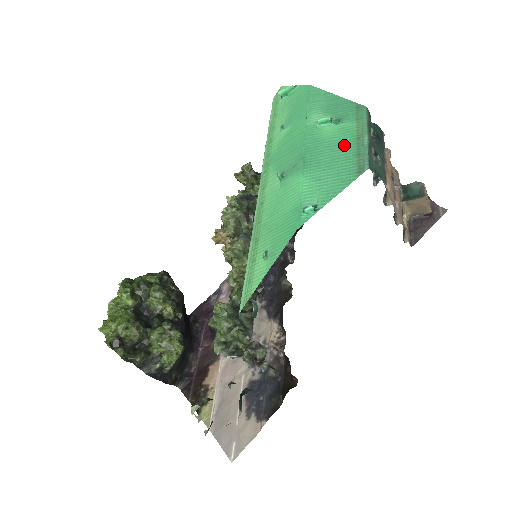
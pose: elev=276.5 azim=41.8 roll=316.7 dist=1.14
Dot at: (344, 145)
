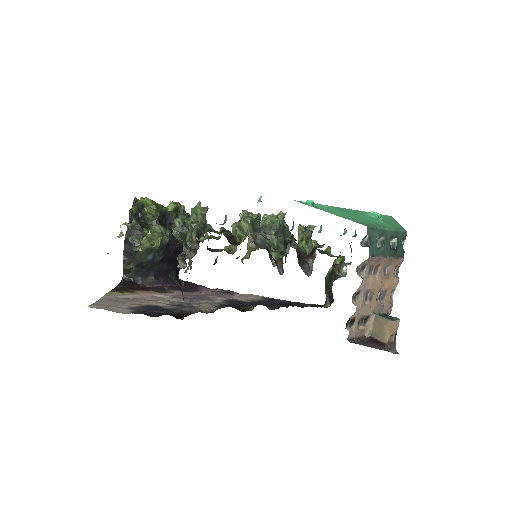
Dot at: (370, 221)
